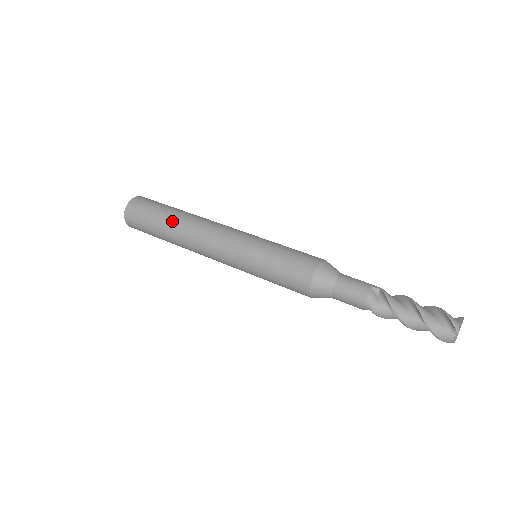
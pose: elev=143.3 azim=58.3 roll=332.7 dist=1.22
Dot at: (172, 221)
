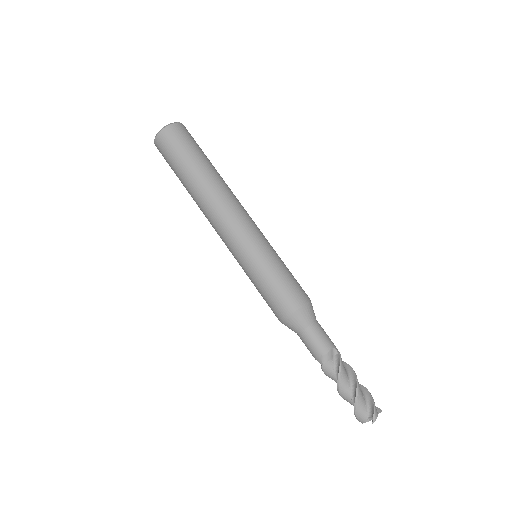
Dot at: (202, 175)
